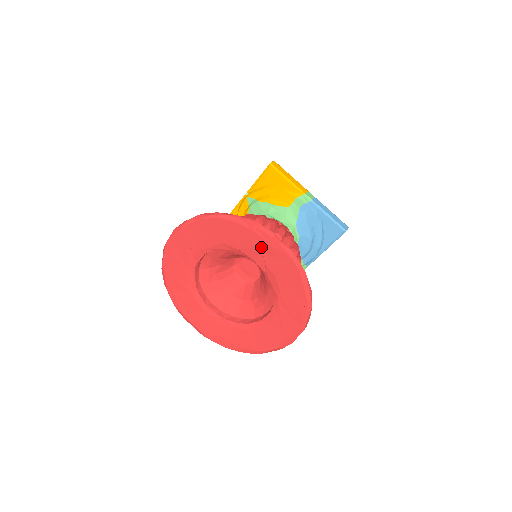
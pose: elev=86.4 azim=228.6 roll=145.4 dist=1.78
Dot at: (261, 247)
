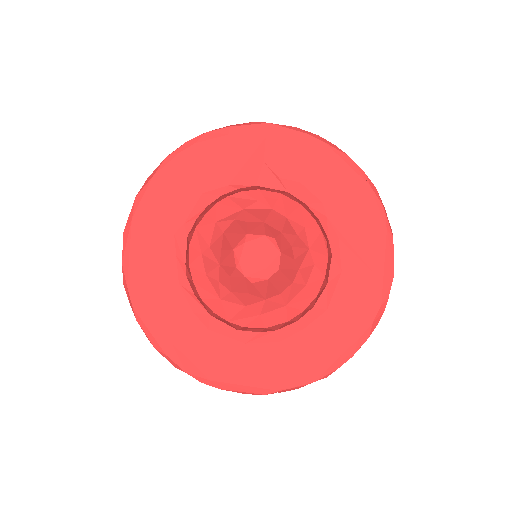
Dot at: (256, 152)
